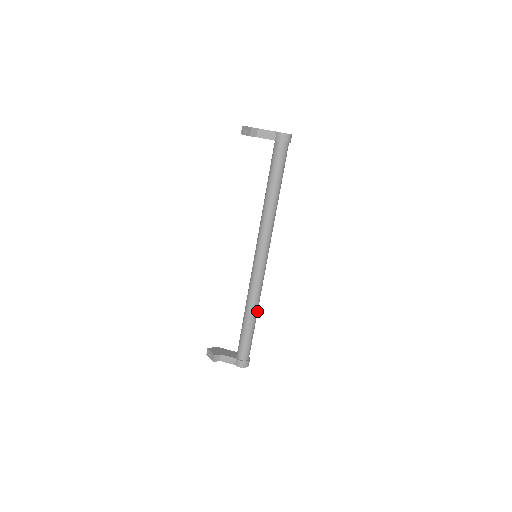
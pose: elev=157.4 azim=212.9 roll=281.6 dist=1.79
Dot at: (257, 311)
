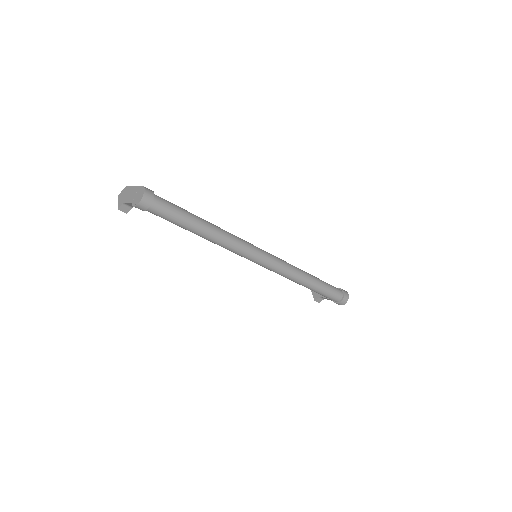
Dot at: (306, 280)
